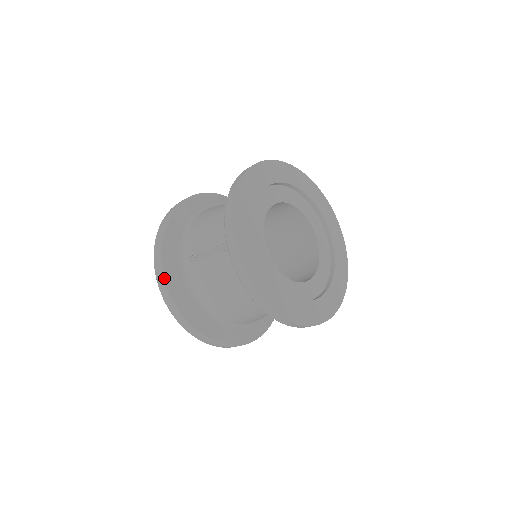
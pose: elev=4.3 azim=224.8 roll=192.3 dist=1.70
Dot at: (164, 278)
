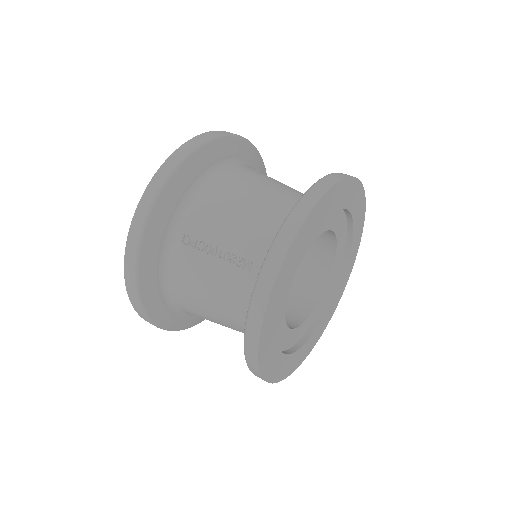
Dot at: (139, 248)
